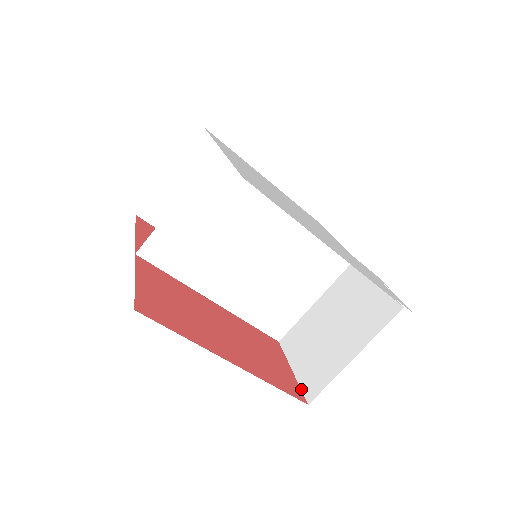
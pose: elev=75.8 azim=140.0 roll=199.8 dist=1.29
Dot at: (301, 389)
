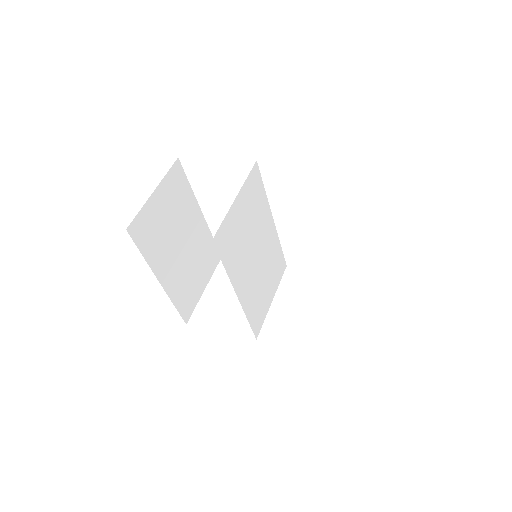
Dot at: (314, 352)
